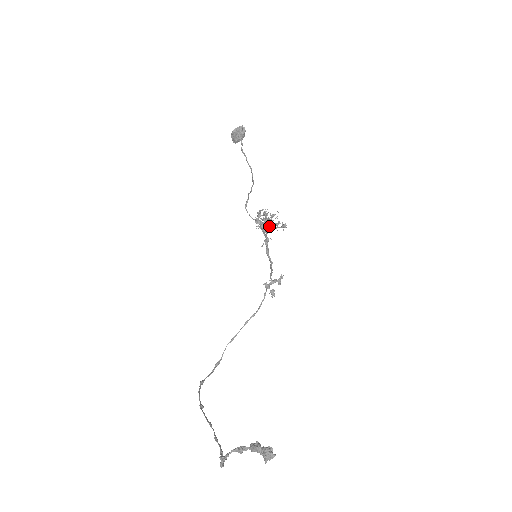
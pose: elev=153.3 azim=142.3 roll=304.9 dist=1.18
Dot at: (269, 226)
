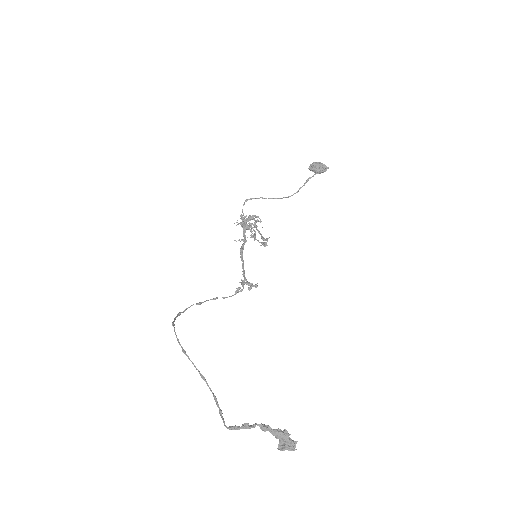
Dot at: occluded
